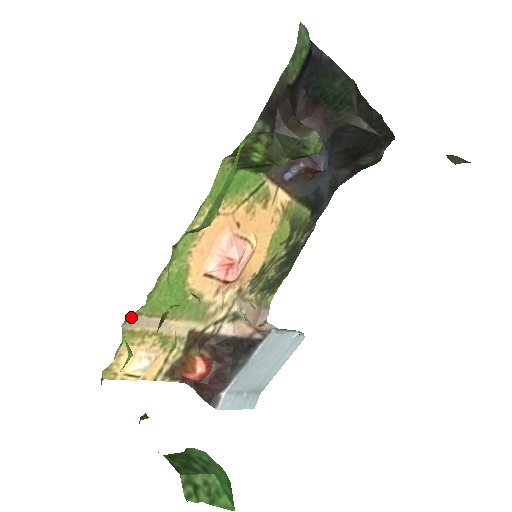
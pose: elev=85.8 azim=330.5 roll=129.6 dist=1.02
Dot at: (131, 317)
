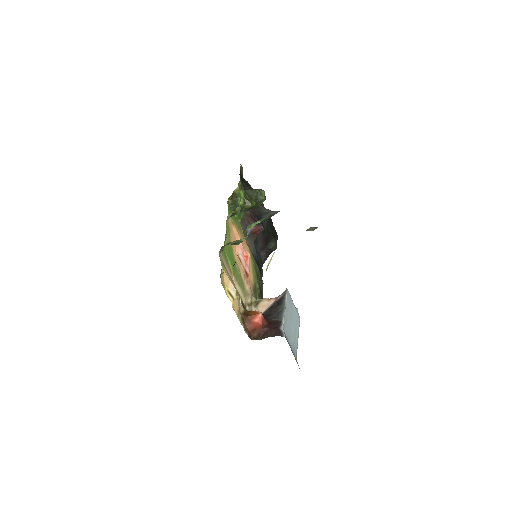
Dot at: (221, 251)
